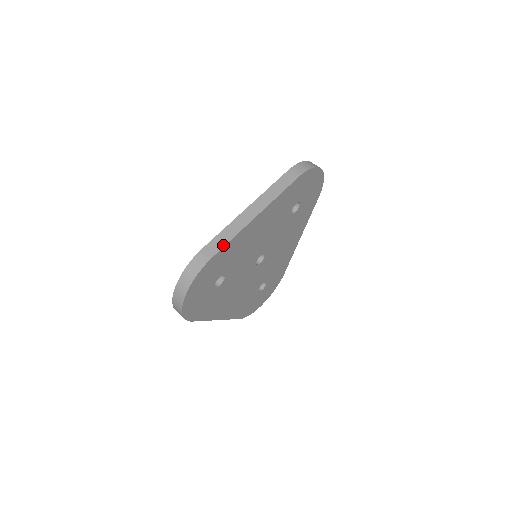
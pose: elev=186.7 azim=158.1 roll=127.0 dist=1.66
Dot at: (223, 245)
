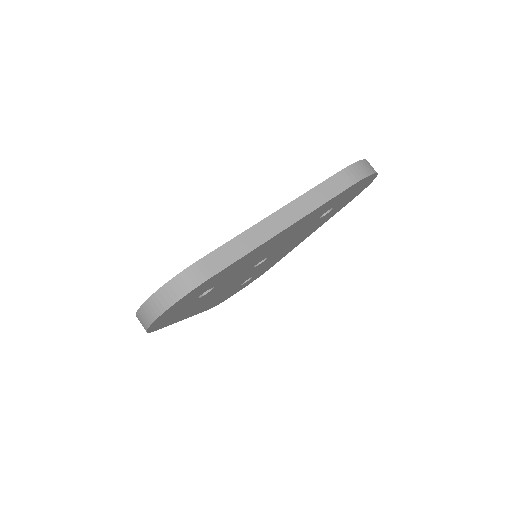
Dot at: (230, 262)
